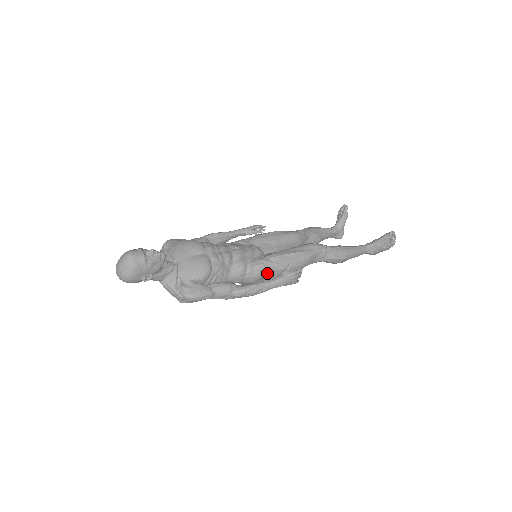
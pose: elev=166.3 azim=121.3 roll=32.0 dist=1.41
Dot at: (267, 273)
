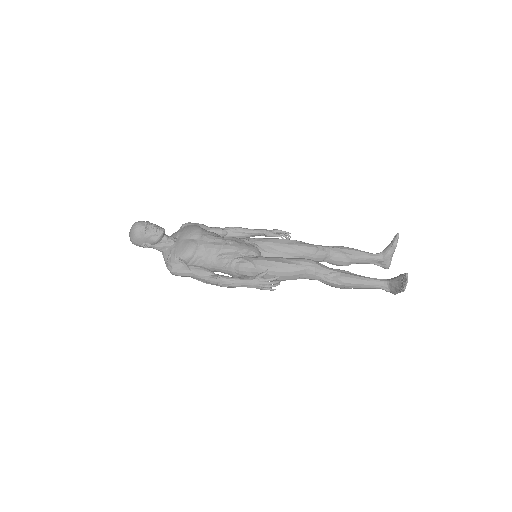
Dot at: (247, 272)
